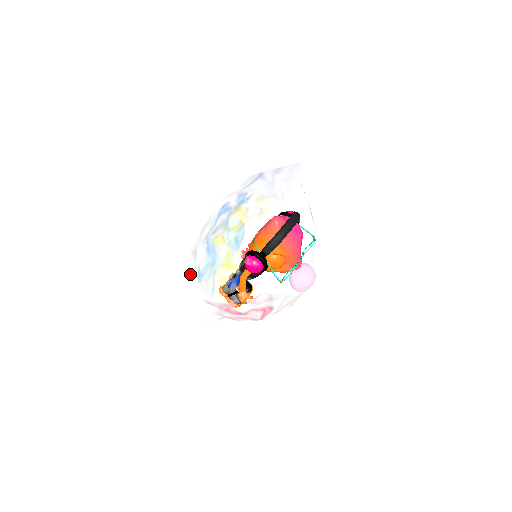
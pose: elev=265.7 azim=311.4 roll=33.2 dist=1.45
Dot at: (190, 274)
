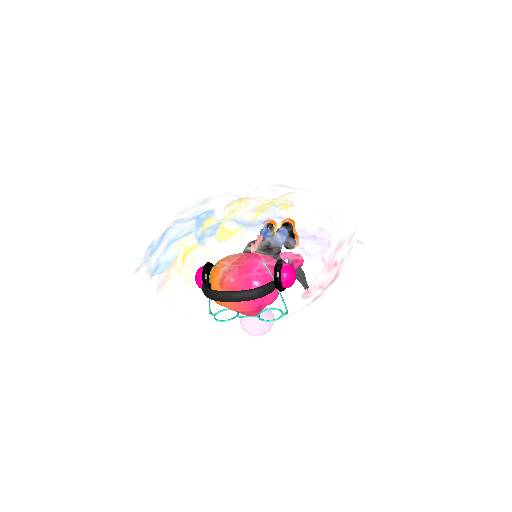
Dot at: occluded
